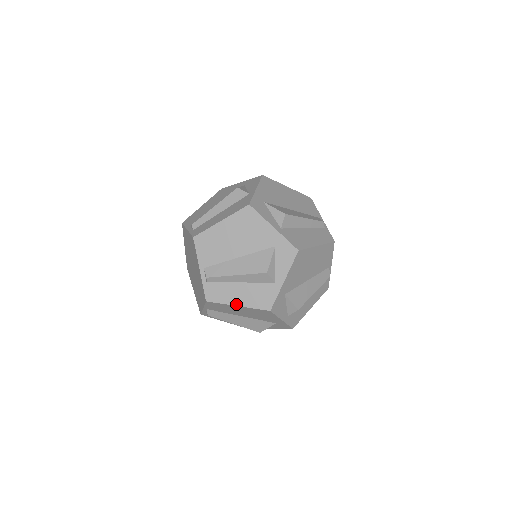
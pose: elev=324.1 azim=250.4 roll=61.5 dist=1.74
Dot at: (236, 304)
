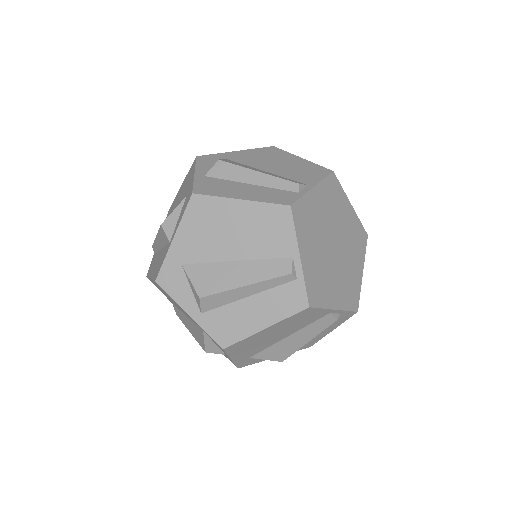
Dot at: (151, 276)
